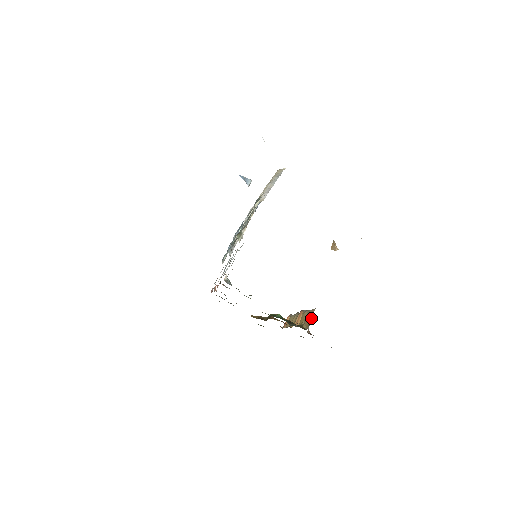
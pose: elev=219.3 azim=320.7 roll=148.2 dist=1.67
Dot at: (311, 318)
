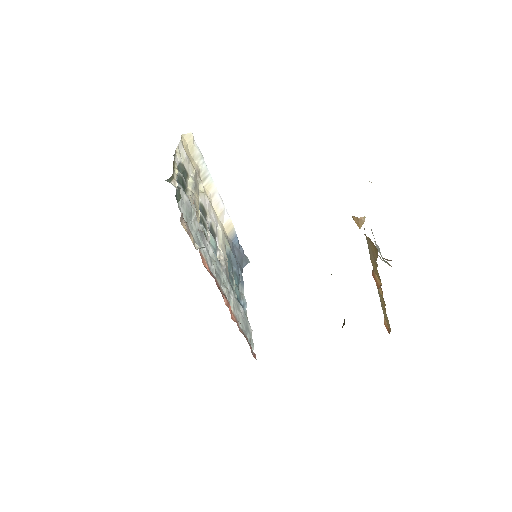
Dot at: occluded
